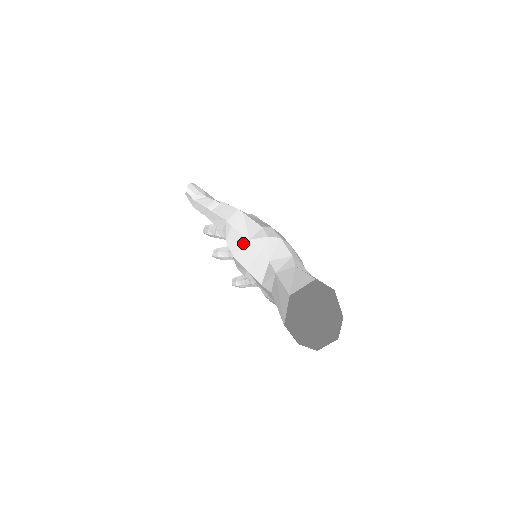
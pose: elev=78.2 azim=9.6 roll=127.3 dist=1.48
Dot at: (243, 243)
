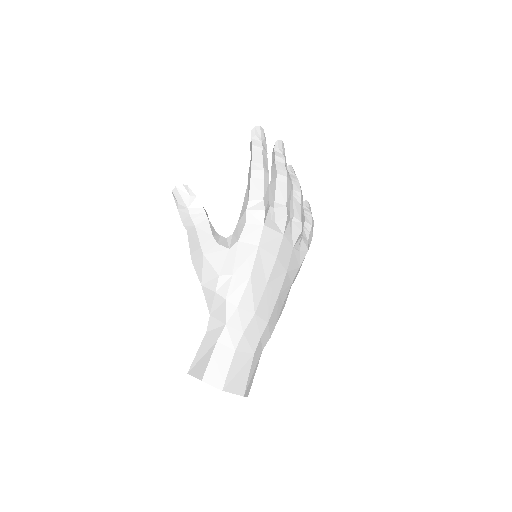
Dot at: occluded
